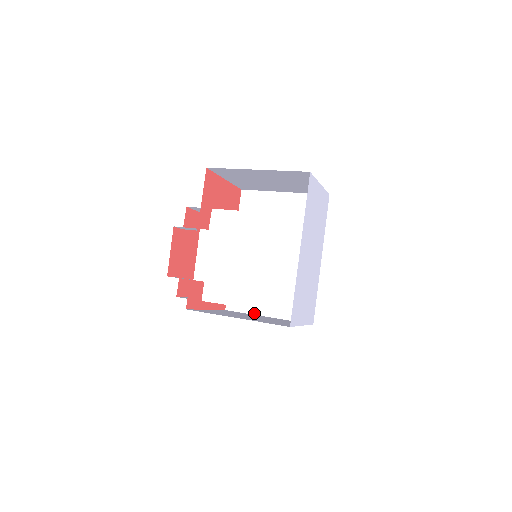
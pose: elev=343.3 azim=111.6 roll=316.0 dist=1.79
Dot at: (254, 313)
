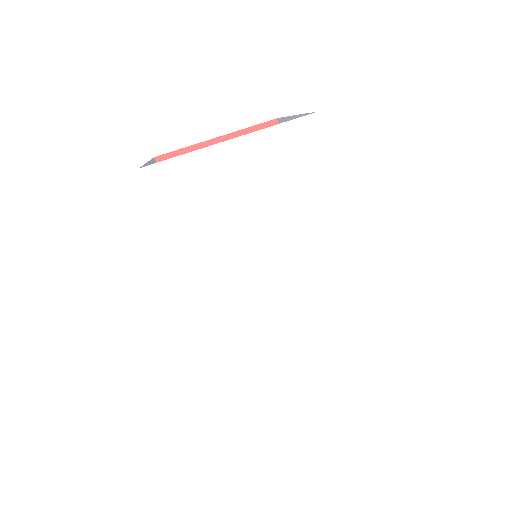
Dot at: occluded
